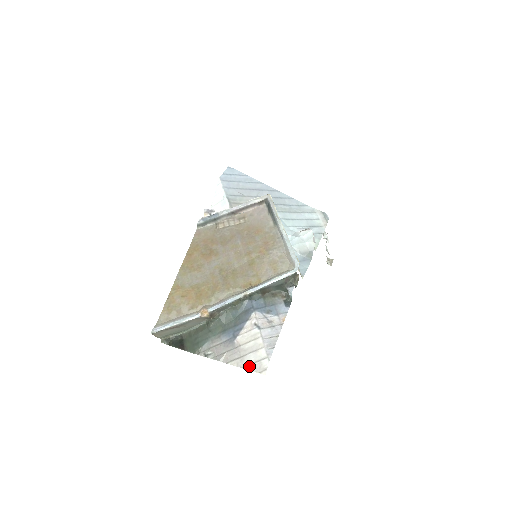
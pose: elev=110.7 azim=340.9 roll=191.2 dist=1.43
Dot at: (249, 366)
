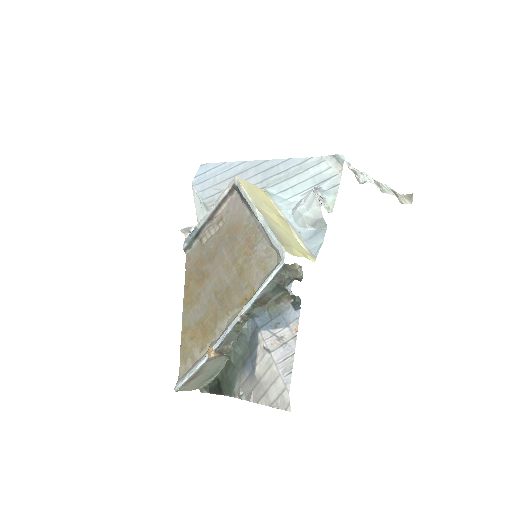
Dot at: (274, 403)
